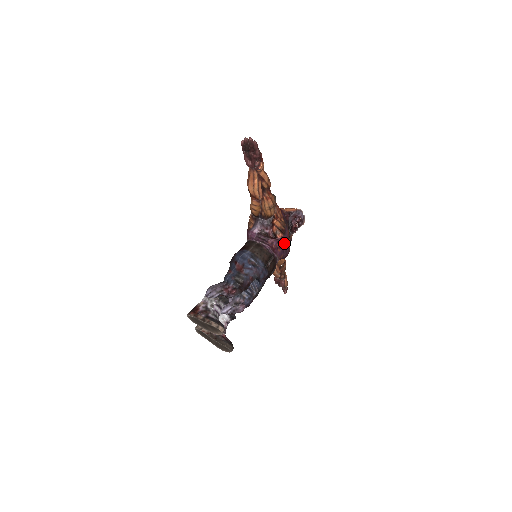
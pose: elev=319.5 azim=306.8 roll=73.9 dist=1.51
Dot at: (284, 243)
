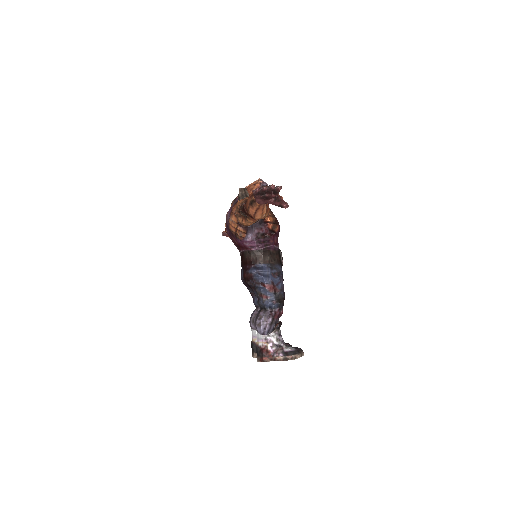
Dot at: (279, 230)
